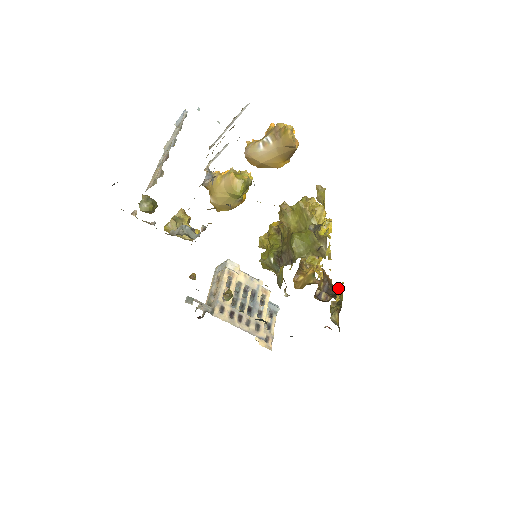
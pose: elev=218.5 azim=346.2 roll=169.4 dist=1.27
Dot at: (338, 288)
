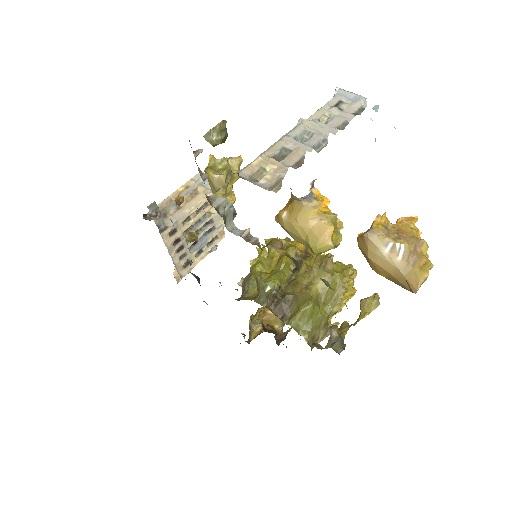
Dot at: occluded
